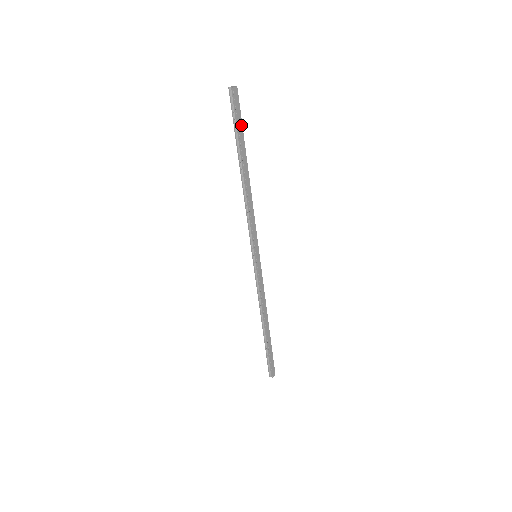
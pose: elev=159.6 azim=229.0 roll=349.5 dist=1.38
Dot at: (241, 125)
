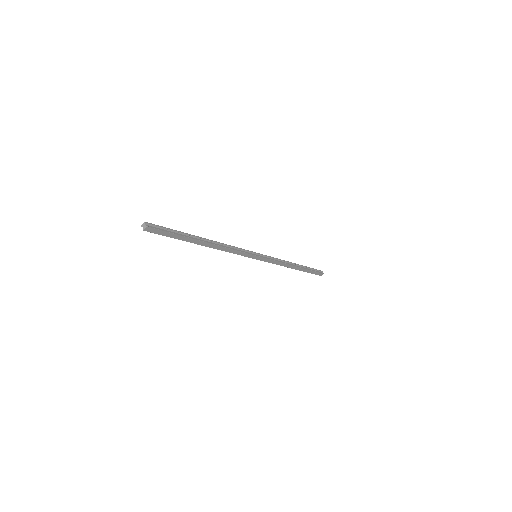
Dot at: (174, 235)
